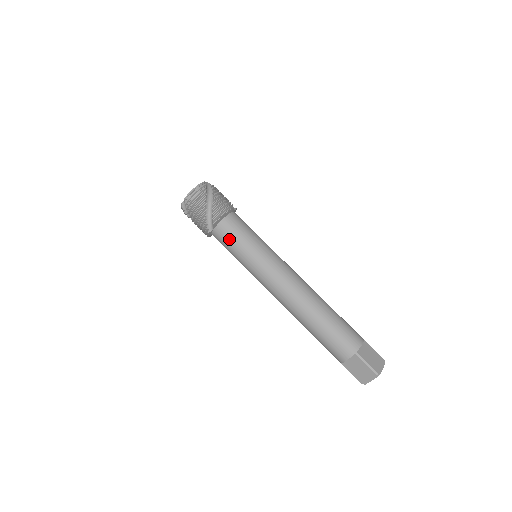
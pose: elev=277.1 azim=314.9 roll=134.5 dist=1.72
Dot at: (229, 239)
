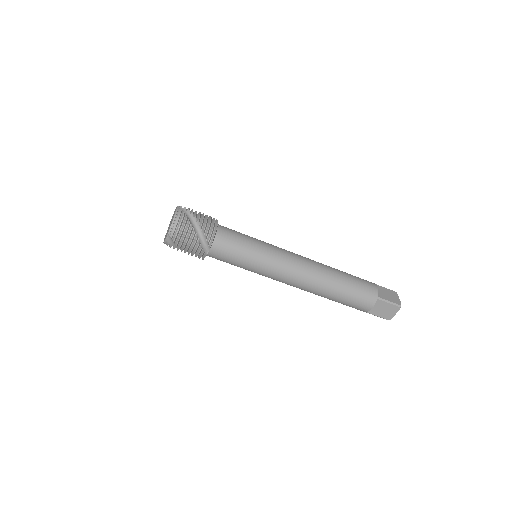
Dot at: (230, 252)
